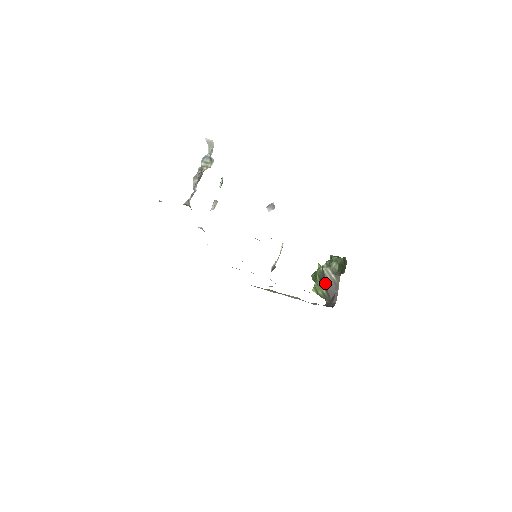
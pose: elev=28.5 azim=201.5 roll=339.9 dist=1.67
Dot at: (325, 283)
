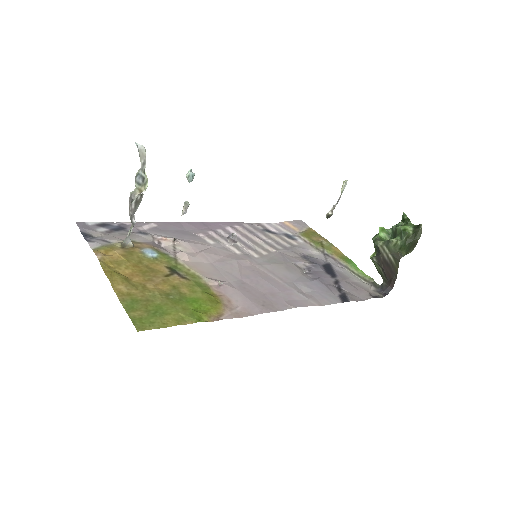
Dot at: (381, 261)
